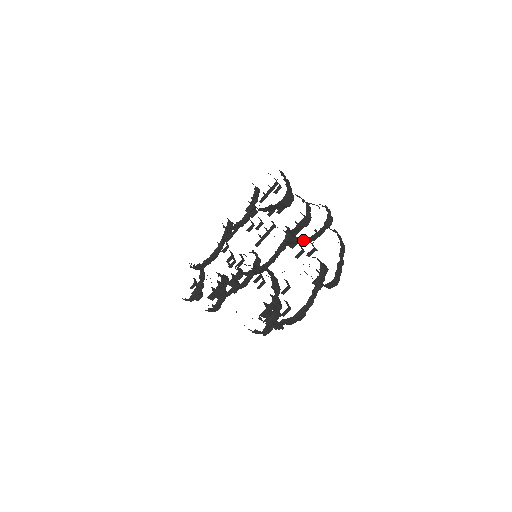
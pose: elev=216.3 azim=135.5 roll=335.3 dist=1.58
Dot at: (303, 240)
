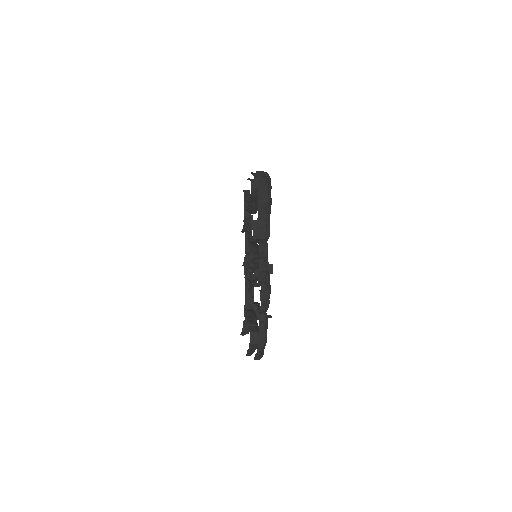
Dot at: occluded
